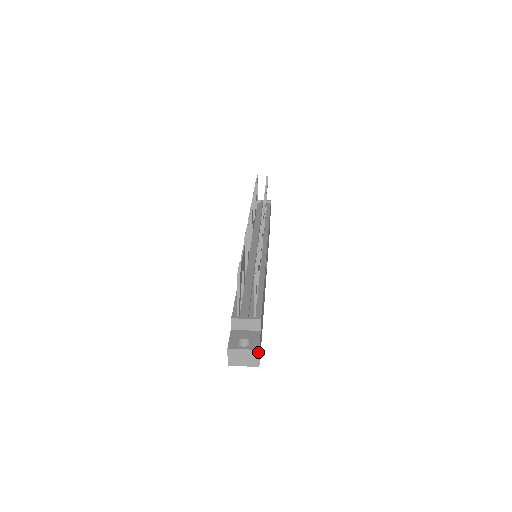
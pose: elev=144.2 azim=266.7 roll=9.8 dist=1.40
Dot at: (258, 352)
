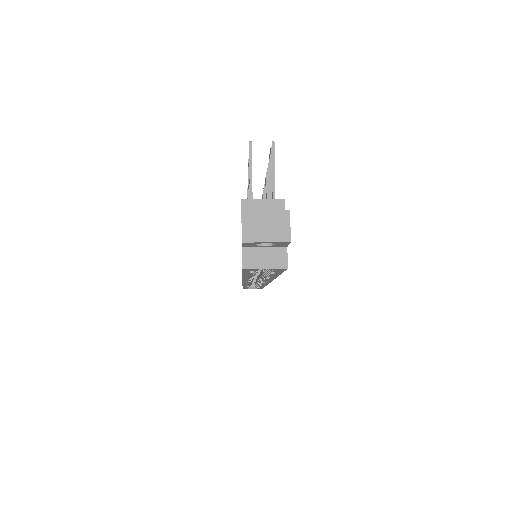
Dot at: (288, 214)
